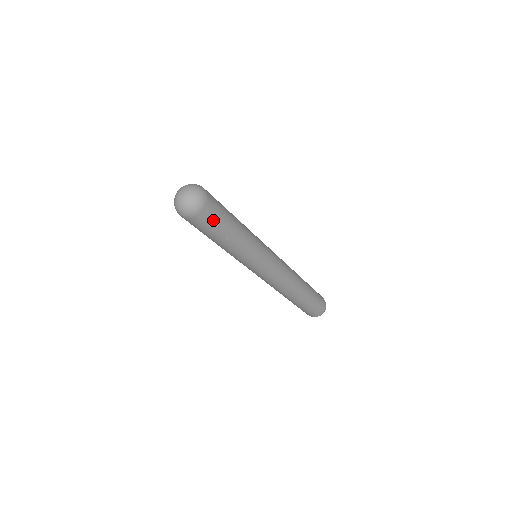
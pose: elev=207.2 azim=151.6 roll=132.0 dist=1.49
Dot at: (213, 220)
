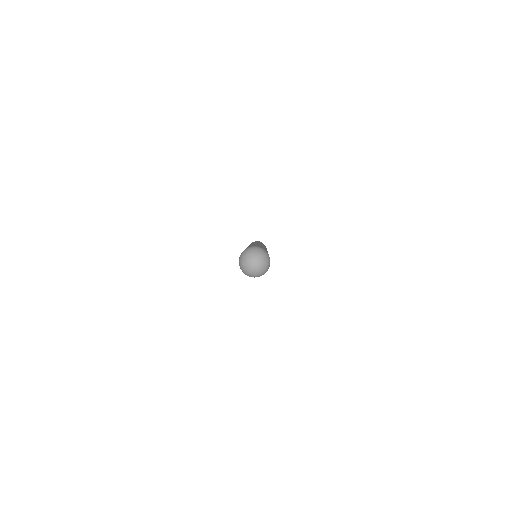
Dot at: occluded
